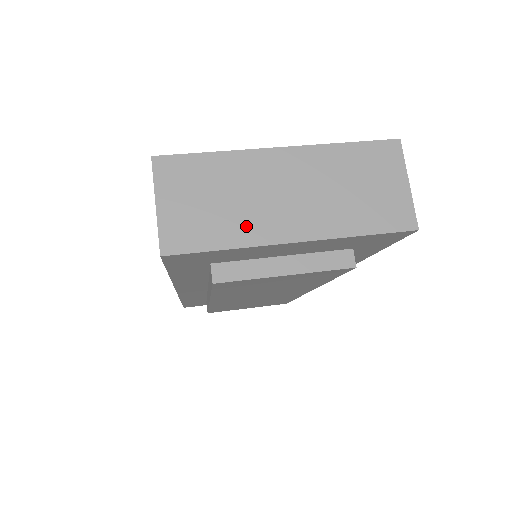
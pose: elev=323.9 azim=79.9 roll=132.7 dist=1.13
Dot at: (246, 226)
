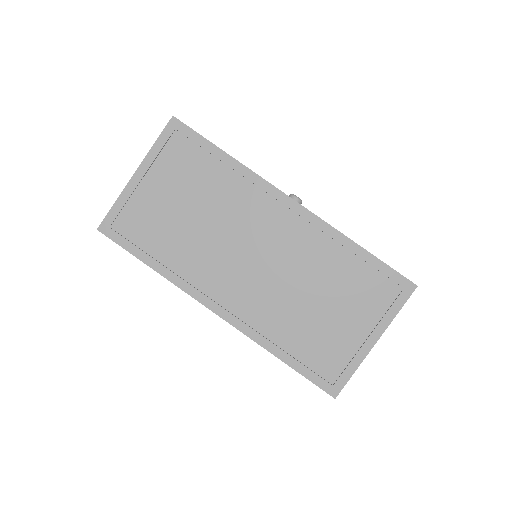
Dot at: occluded
